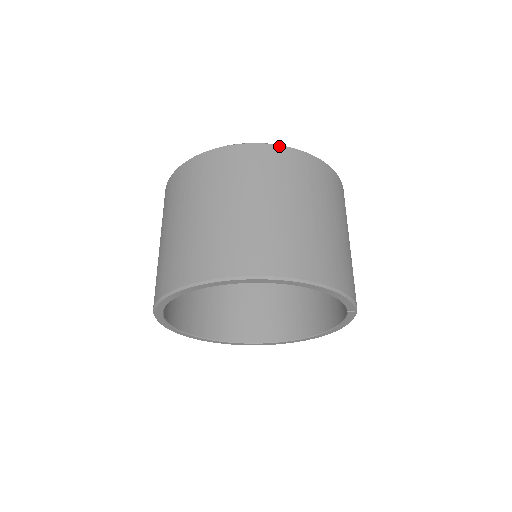
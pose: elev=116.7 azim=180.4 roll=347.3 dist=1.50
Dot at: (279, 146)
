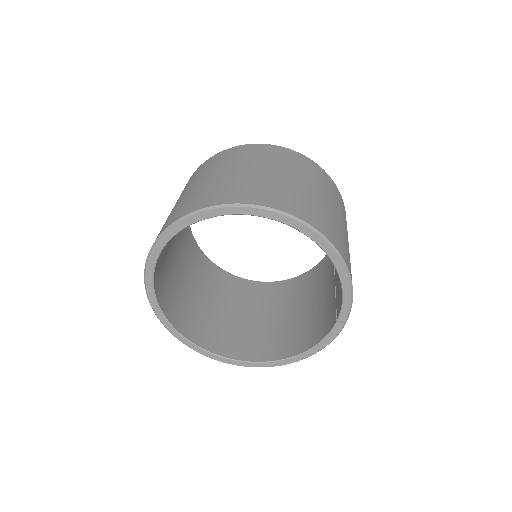
Dot at: (319, 166)
